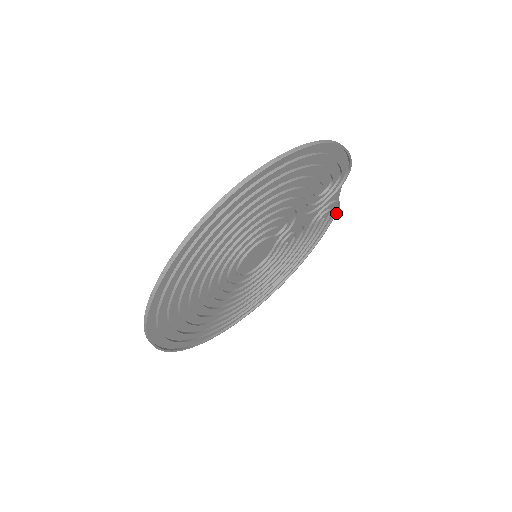
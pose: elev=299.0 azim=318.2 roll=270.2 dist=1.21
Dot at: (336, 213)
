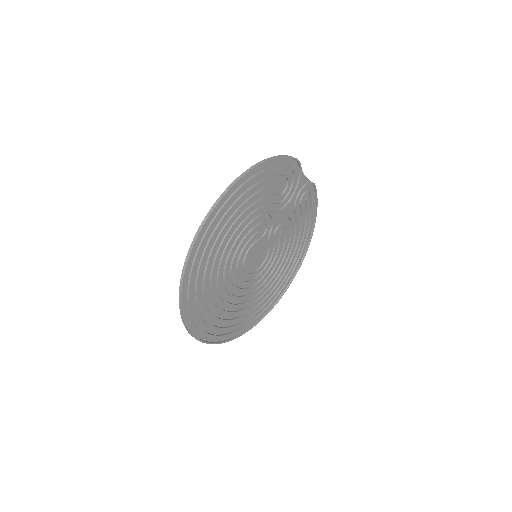
Dot at: (316, 189)
